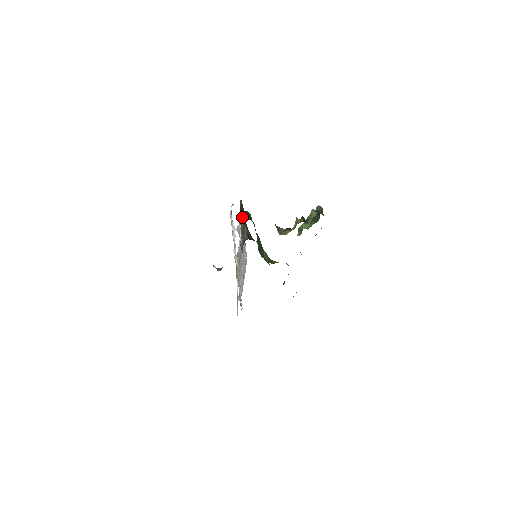
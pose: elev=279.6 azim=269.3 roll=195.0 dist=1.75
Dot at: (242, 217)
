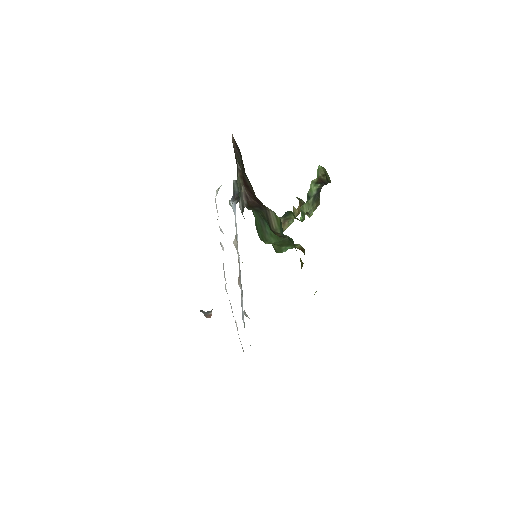
Dot at: (237, 165)
